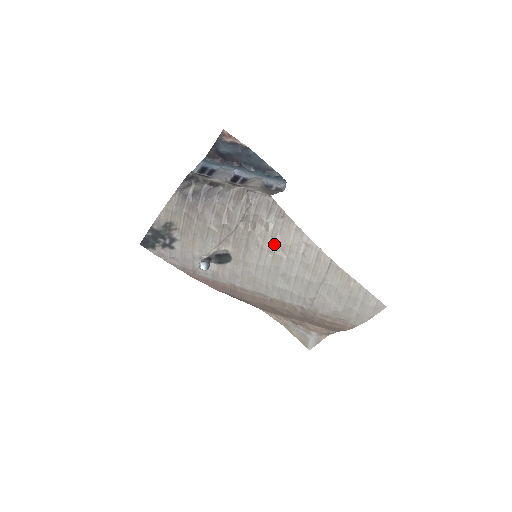
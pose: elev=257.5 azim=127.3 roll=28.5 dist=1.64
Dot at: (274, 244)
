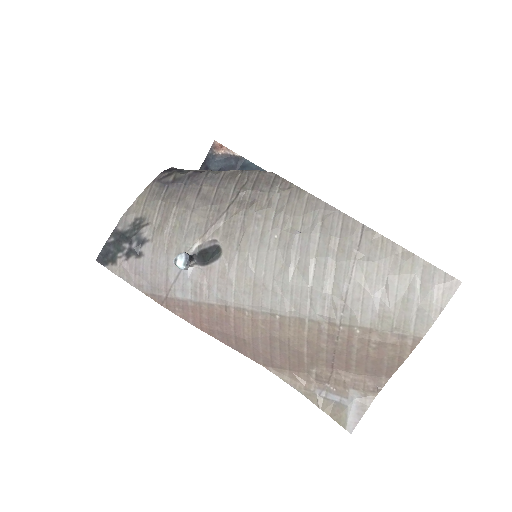
Dot at: (280, 219)
